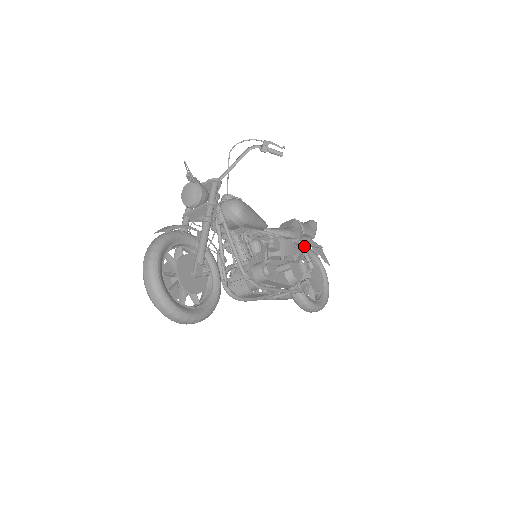
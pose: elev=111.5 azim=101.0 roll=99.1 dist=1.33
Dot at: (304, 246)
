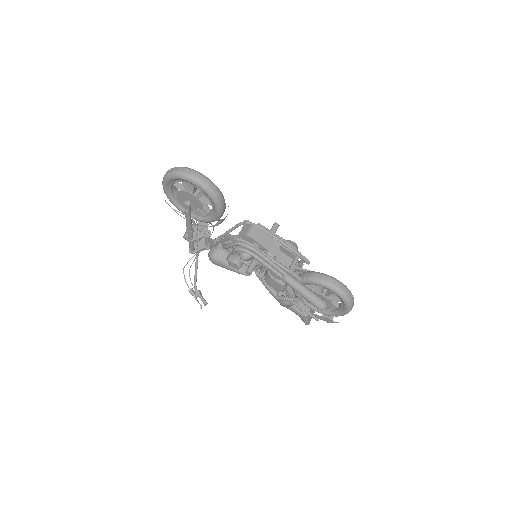
Dot at: (297, 271)
